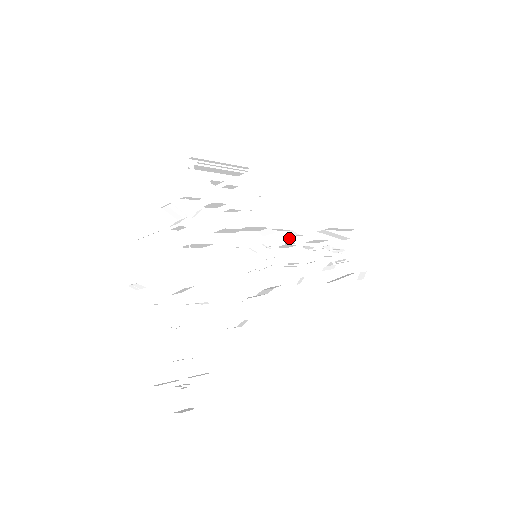
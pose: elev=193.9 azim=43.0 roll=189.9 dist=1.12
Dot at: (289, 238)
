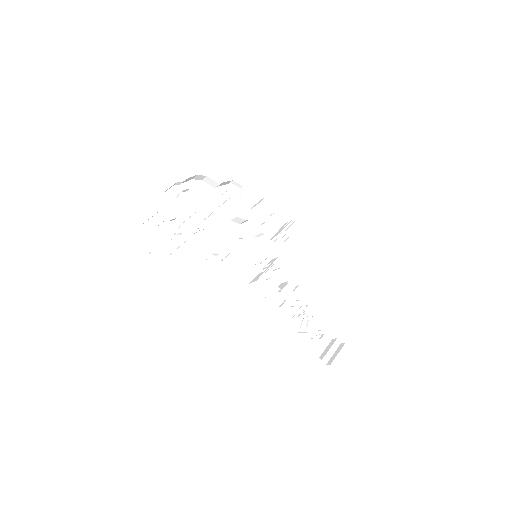
Dot at: (287, 276)
